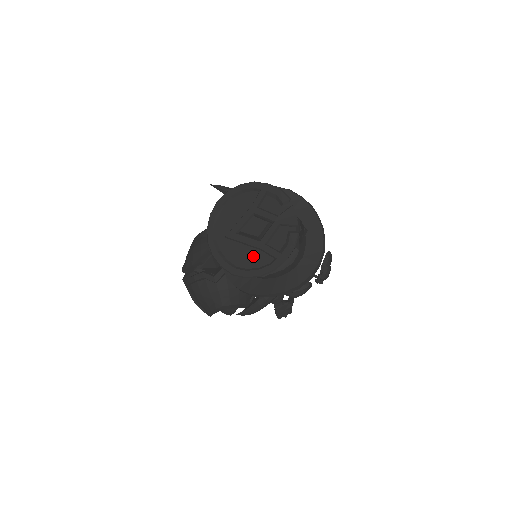
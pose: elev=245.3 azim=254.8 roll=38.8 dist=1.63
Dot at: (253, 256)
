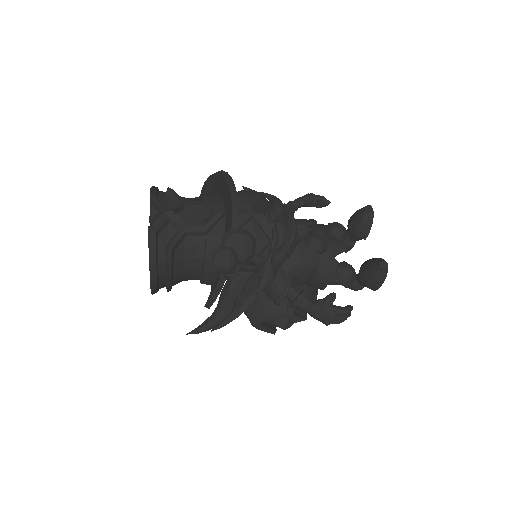
Dot at: occluded
